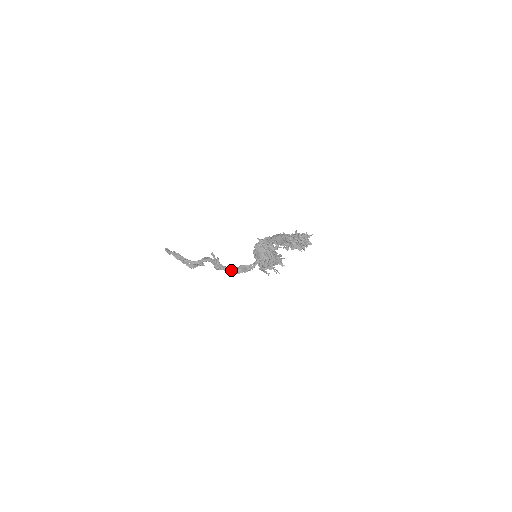
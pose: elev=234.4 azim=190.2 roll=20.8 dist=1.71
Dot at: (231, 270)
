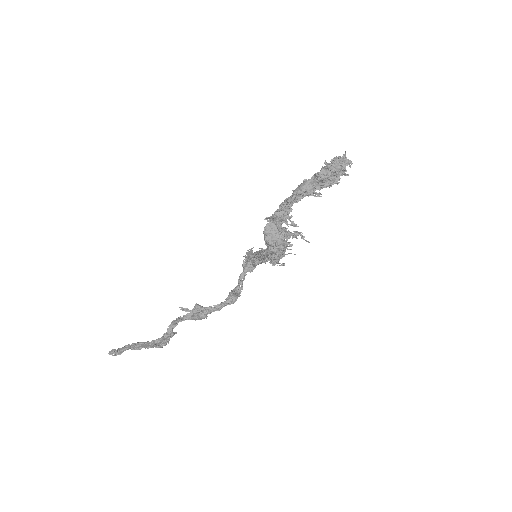
Dot at: (224, 304)
